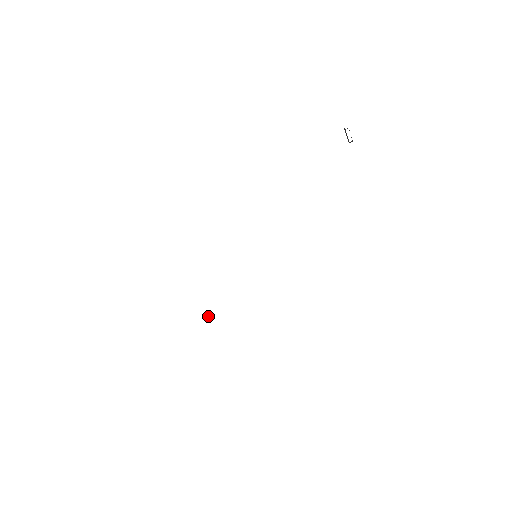
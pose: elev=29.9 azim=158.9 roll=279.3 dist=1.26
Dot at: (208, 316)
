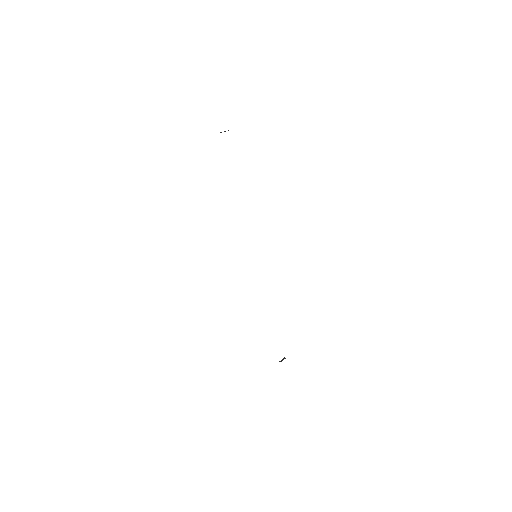
Dot at: (283, 359)
